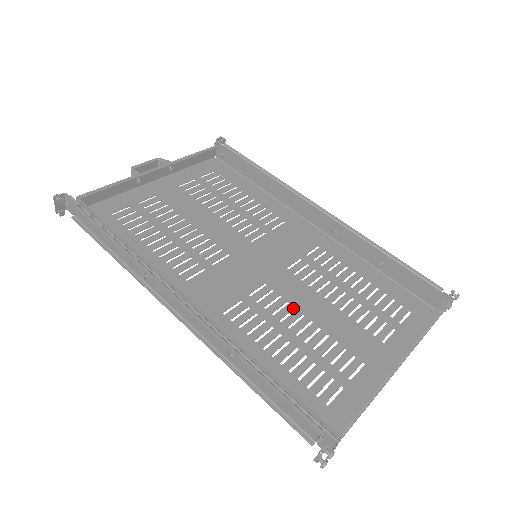
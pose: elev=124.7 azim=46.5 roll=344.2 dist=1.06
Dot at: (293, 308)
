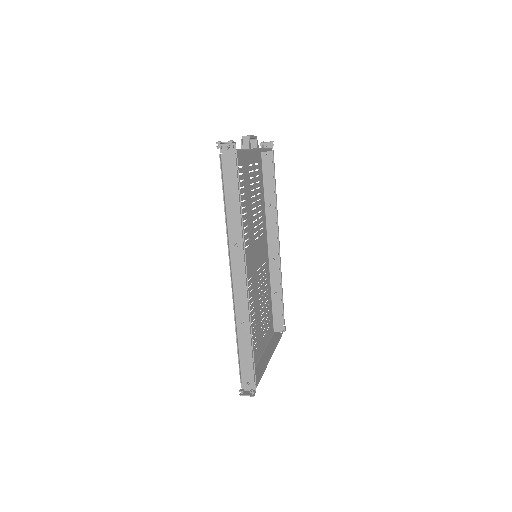
Dot at: (253, 301)
